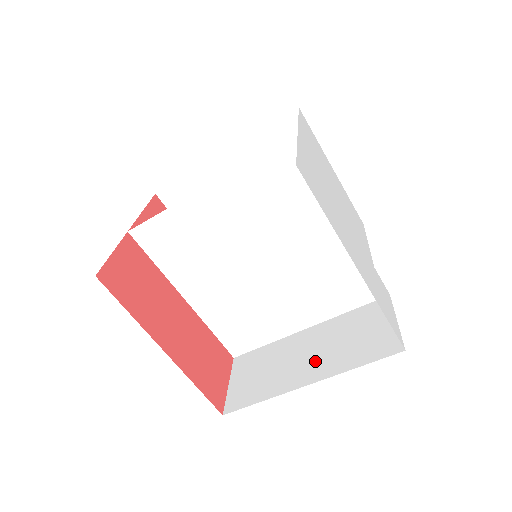
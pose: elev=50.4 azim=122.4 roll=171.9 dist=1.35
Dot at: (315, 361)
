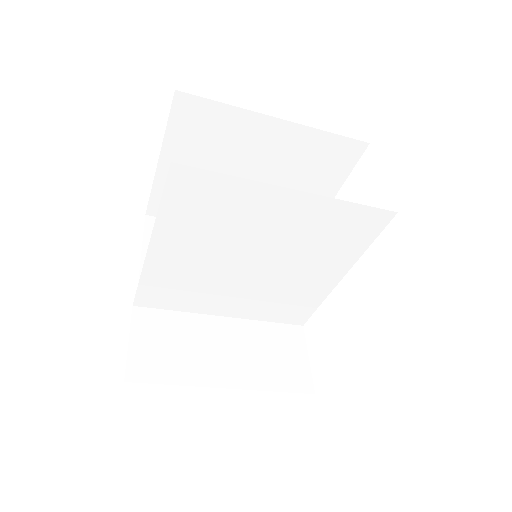
Dot at: (234, 363)
